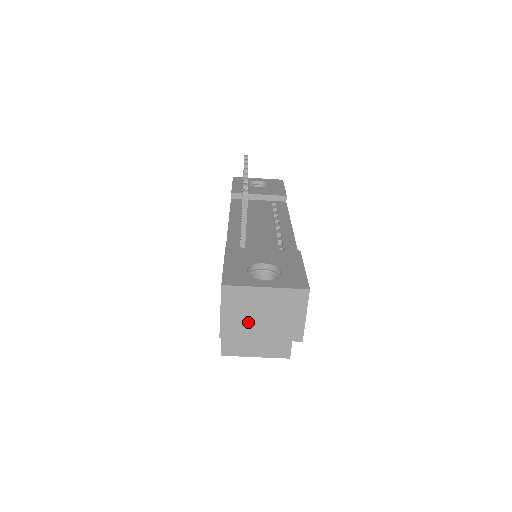
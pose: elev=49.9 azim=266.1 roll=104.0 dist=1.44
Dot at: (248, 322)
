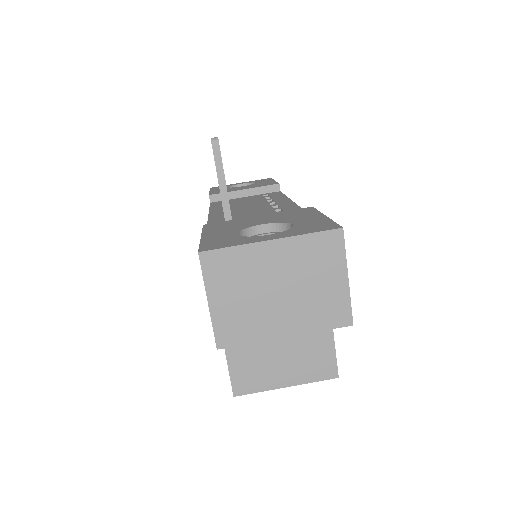
Dot at: (257, 310)
